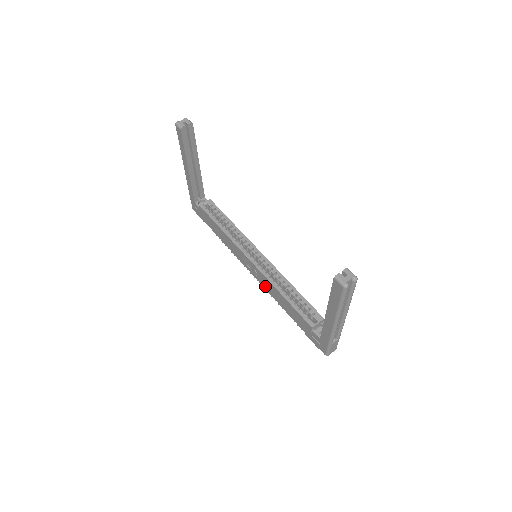
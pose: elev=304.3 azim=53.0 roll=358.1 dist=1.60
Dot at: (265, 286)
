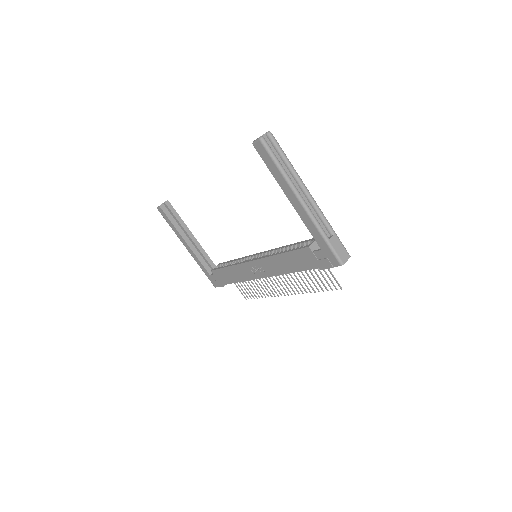
Dot at: (274, 271)
